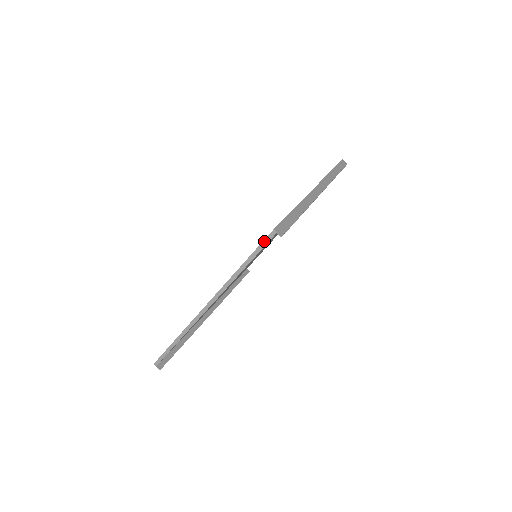
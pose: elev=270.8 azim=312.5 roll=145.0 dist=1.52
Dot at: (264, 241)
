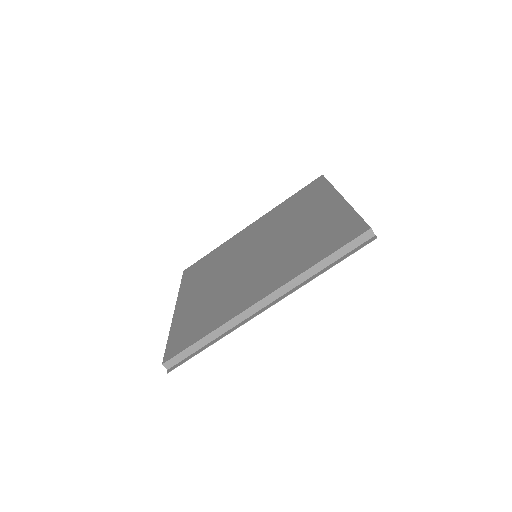
Dot at: (164, 356)
